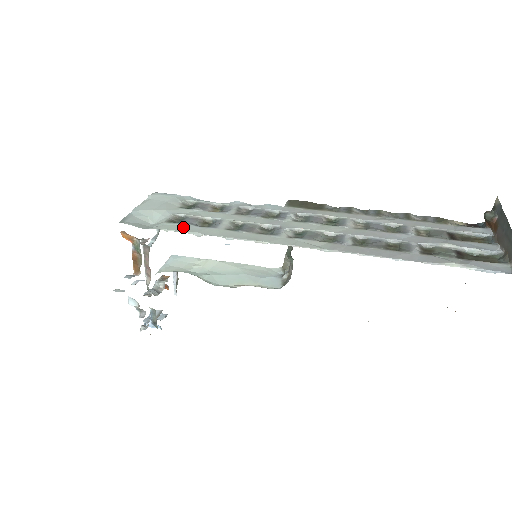
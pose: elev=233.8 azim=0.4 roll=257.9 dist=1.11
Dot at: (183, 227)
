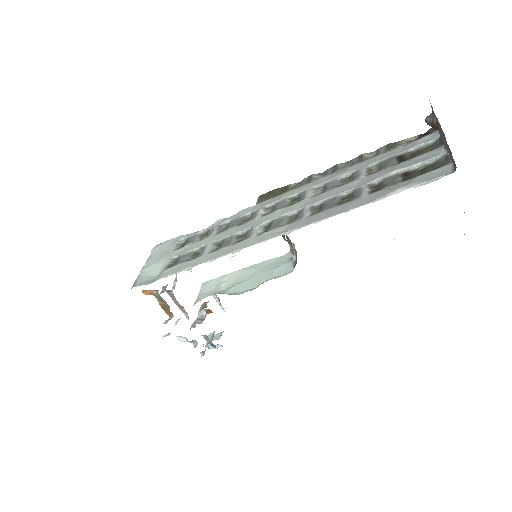
Dot at: (177, 268)
